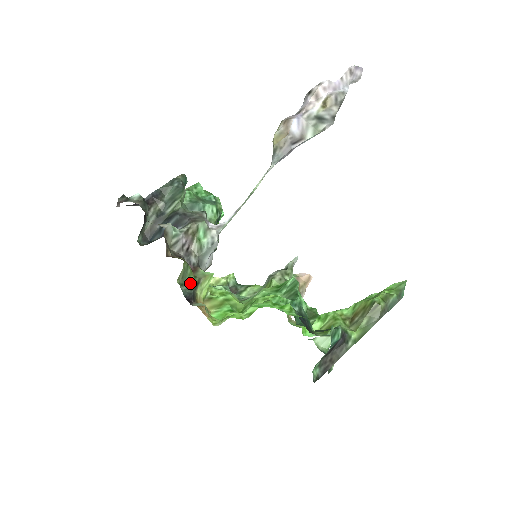
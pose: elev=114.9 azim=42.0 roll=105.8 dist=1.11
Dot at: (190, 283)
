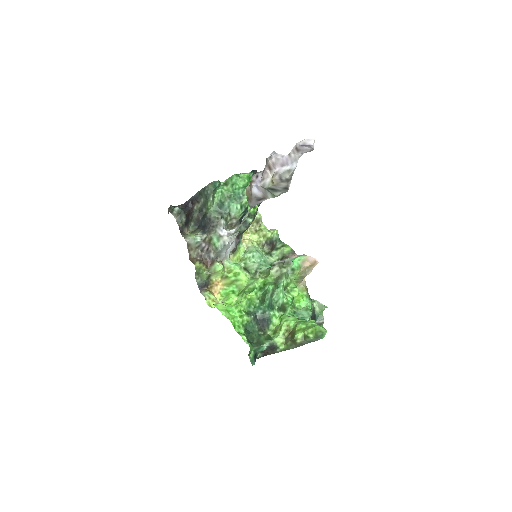
Dot at: (203, 277)
